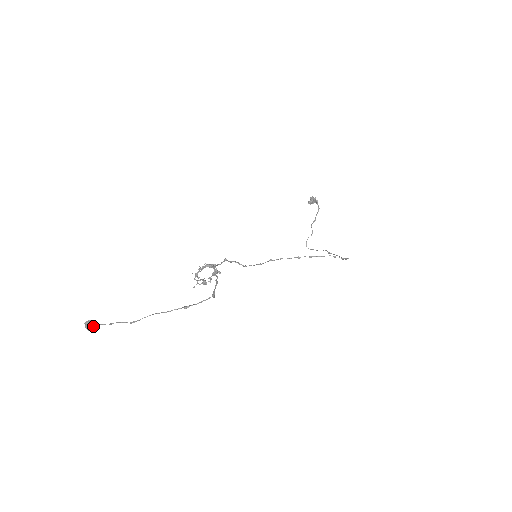
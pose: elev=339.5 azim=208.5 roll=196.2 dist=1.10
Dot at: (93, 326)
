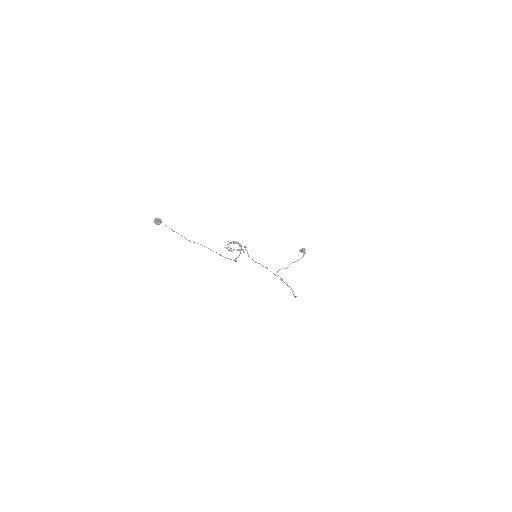
Dot at: (160, 223)
